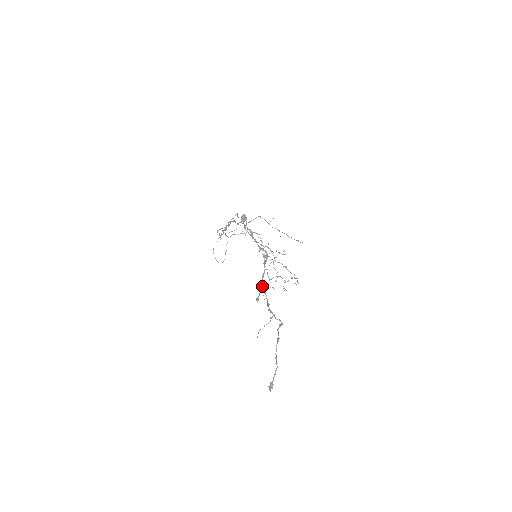
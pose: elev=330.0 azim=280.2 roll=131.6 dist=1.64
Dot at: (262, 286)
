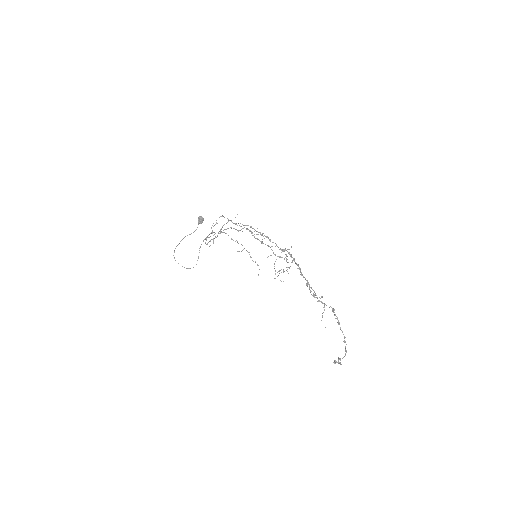
Dot at: (308, 283)
